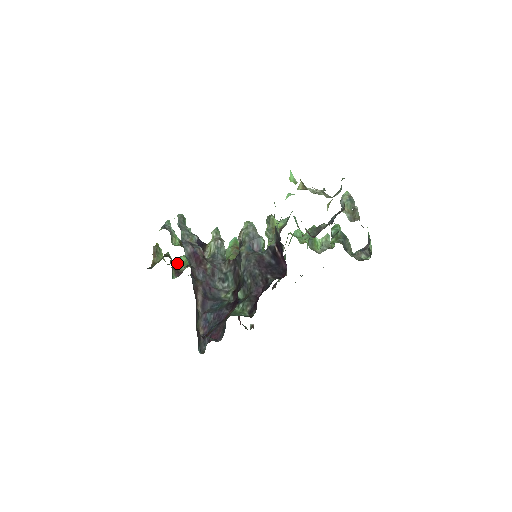
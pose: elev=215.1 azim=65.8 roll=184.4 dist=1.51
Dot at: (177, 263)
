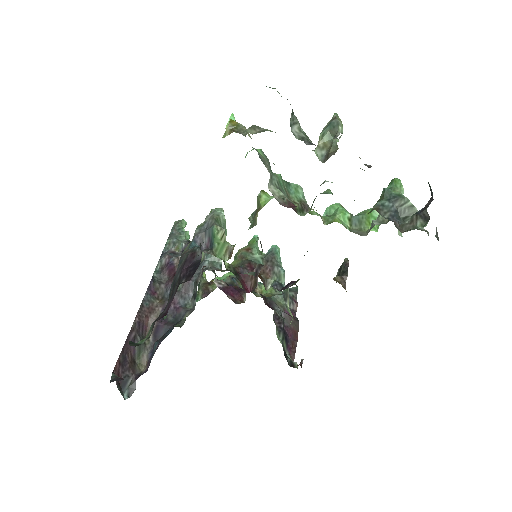
Dot at: occluded
